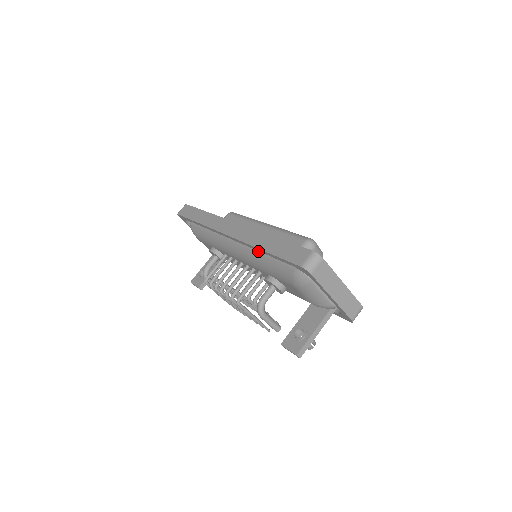
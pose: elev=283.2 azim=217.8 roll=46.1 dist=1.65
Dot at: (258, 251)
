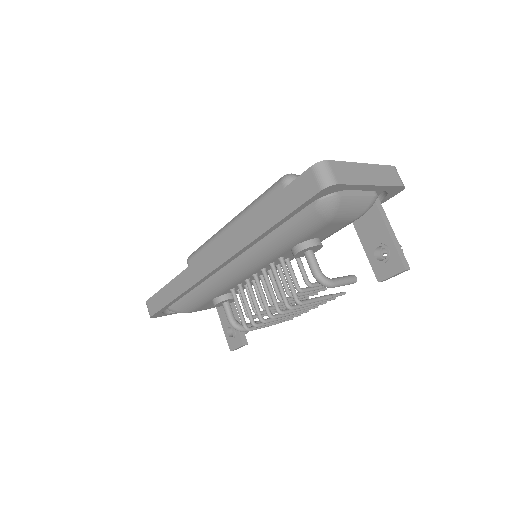
Dot at: (259, 242)
